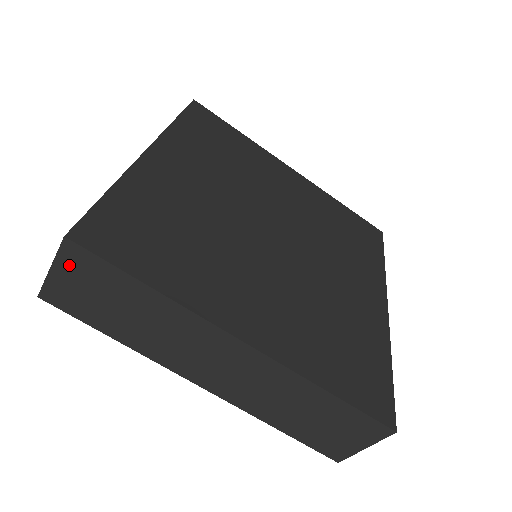
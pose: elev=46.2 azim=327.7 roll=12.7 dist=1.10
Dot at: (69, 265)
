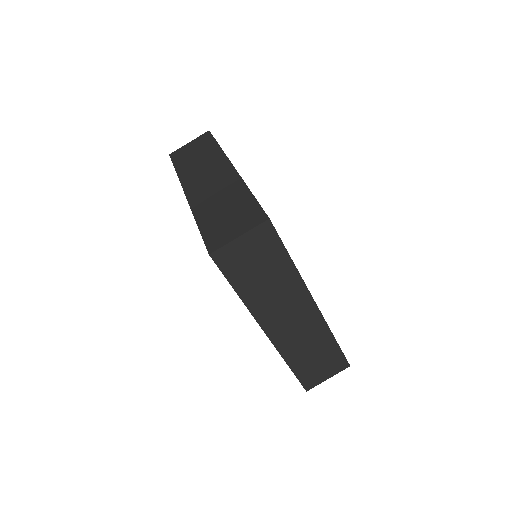
Dot at: (255, 237)
